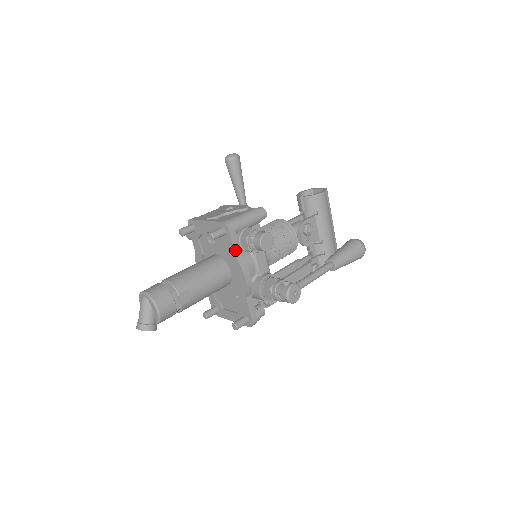
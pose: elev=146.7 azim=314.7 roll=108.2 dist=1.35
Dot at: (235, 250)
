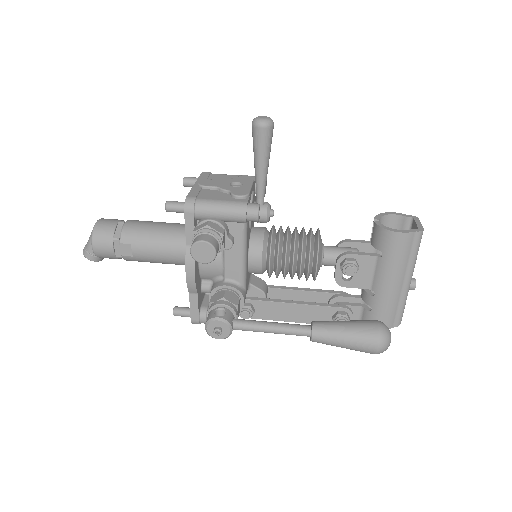
Dot at: (188, 237)
